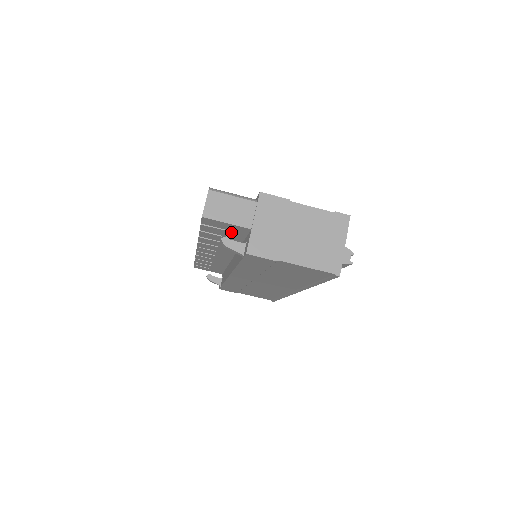
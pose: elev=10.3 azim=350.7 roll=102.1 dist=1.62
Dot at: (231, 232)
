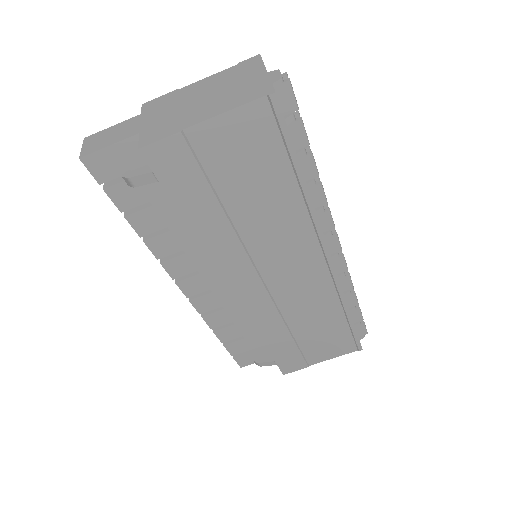
Dot at: occluded
